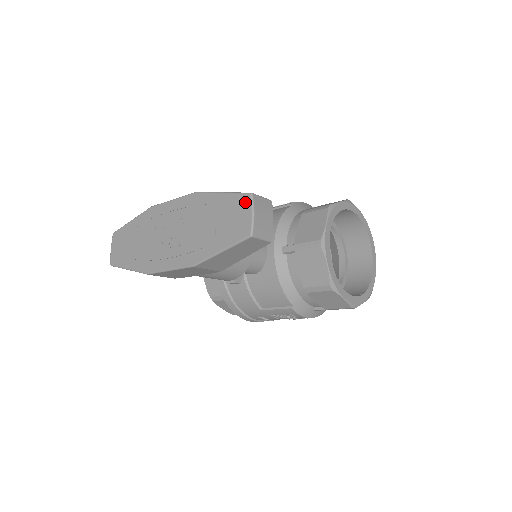
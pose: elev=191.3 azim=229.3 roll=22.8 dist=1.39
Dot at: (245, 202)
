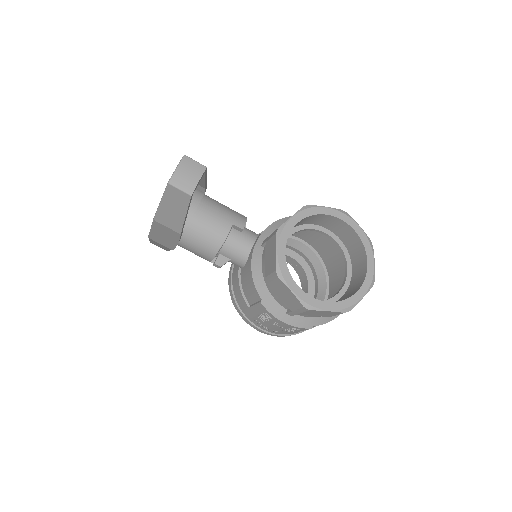
Dot at: occluded
